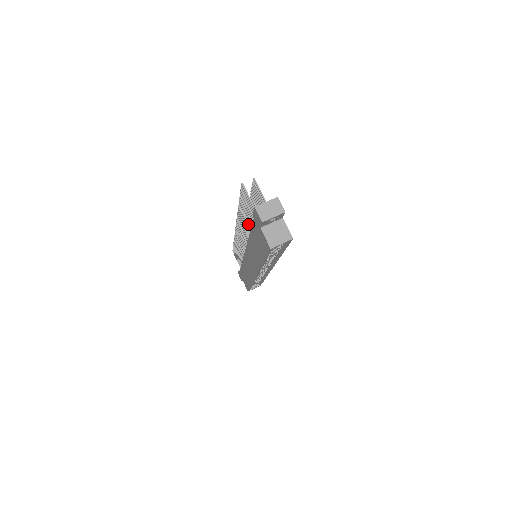
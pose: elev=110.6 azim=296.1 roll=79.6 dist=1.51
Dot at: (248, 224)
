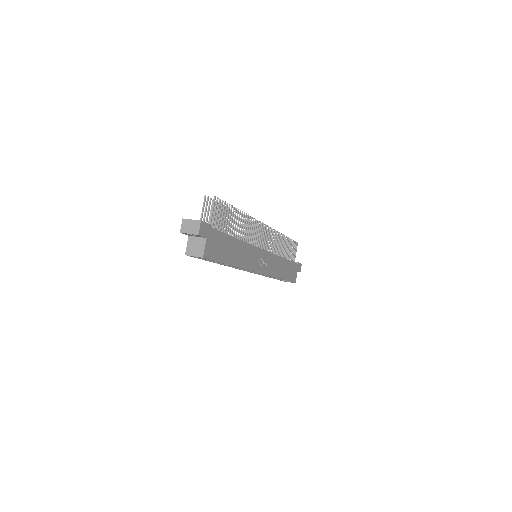
Dot at: (226, 228)
